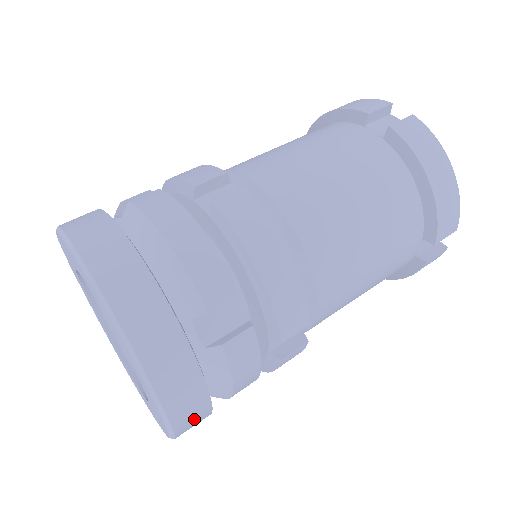
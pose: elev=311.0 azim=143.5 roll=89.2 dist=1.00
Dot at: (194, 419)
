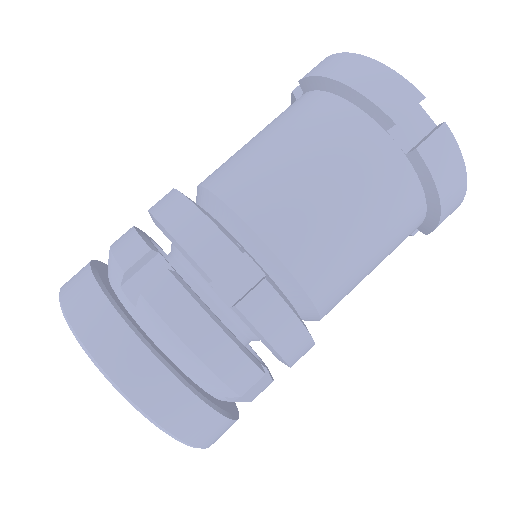
Dot at: (153, 386)
